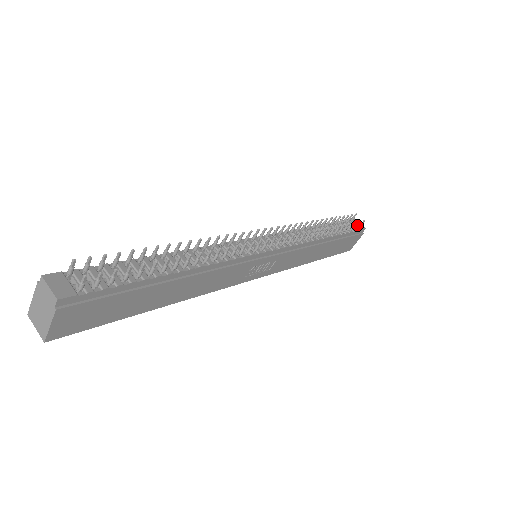
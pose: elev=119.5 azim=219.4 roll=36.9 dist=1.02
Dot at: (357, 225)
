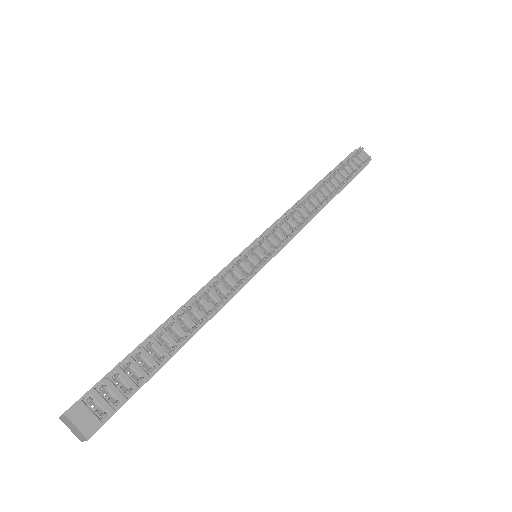
Dot at: (362, 164)
